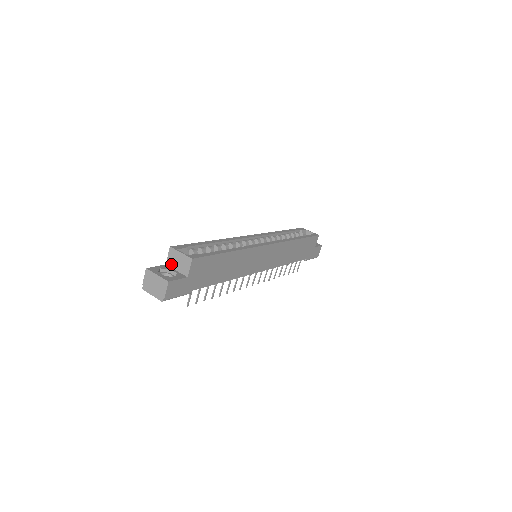
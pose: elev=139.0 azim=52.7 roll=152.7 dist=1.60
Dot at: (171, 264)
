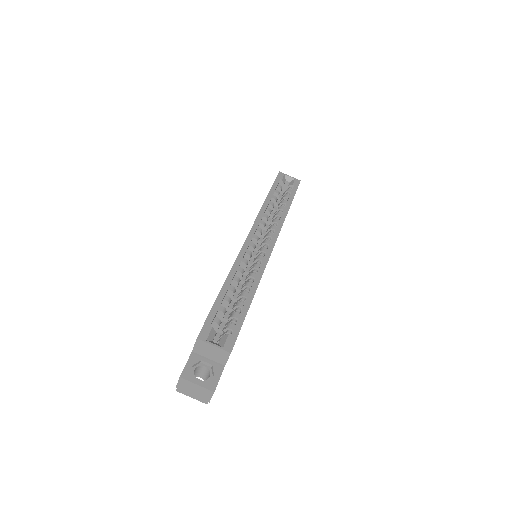
Dot at: (200, 353)
